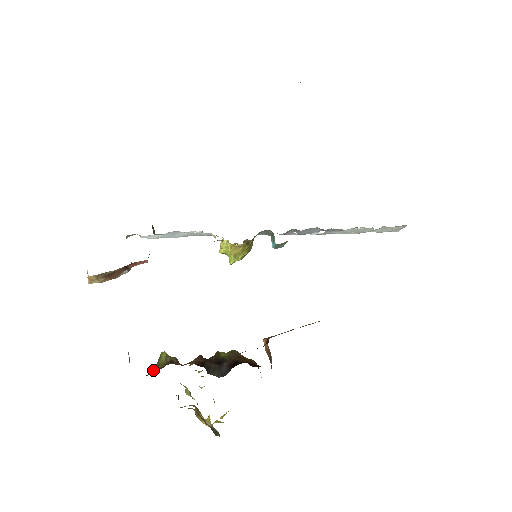
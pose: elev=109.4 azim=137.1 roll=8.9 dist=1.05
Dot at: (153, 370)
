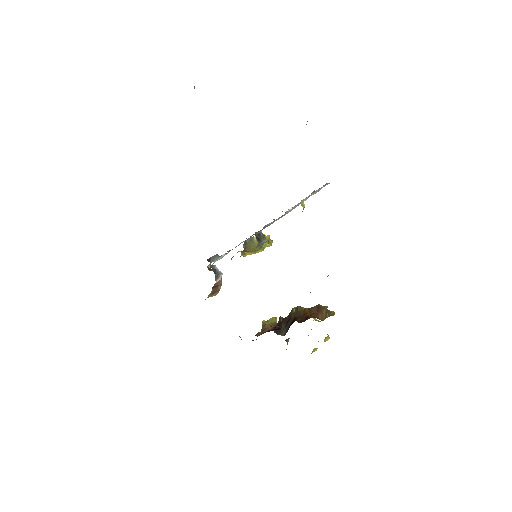
Dot at: occluded
